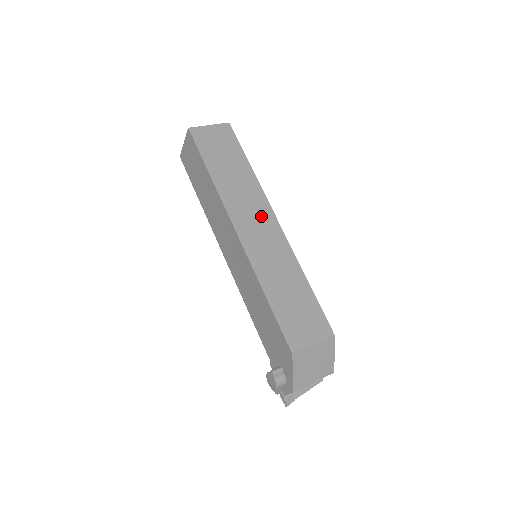
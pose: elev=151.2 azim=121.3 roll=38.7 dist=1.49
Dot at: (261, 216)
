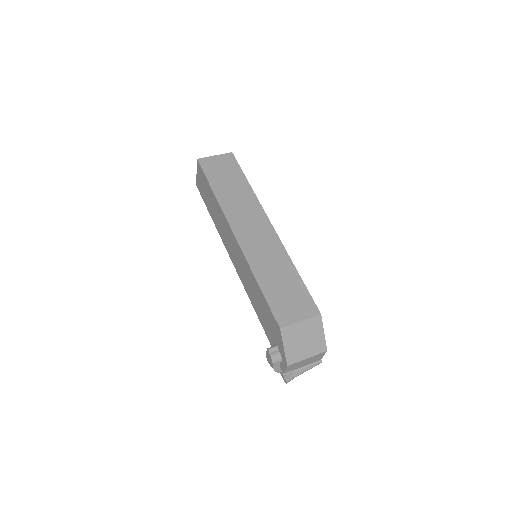
Dot at: (256, 221)
